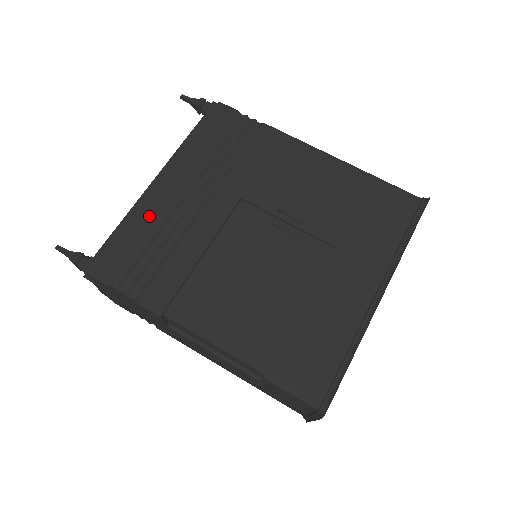
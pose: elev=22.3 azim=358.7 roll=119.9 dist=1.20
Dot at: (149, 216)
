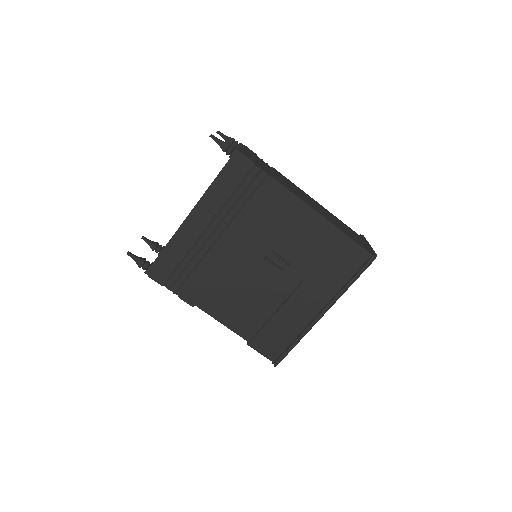
Dot at: (186, 245)
